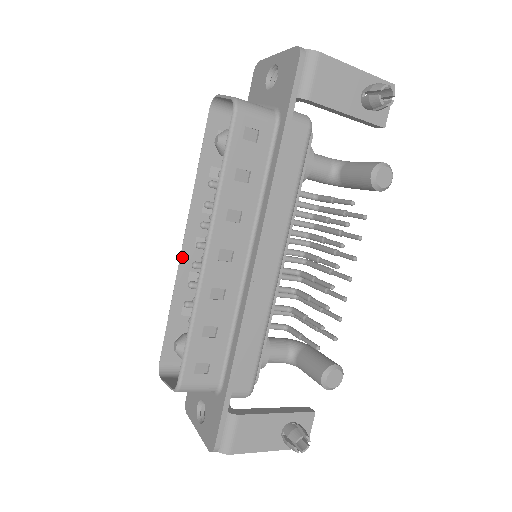
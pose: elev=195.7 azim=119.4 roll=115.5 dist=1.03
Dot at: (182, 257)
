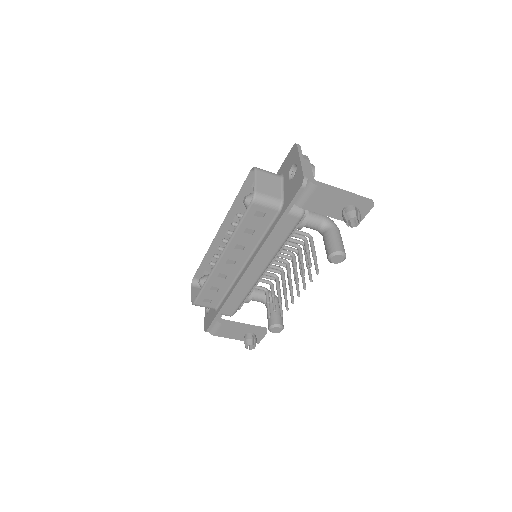
Dot at: (216, 237)
